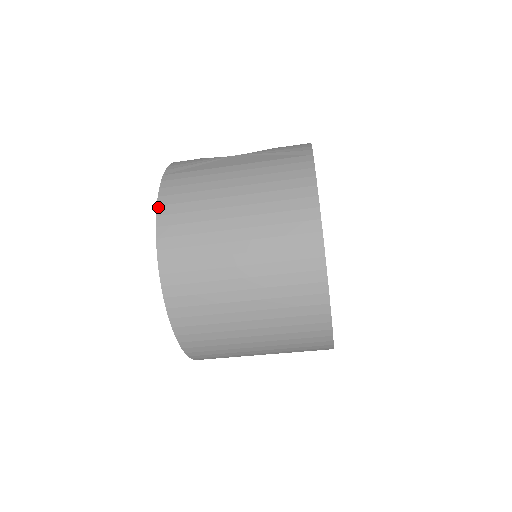
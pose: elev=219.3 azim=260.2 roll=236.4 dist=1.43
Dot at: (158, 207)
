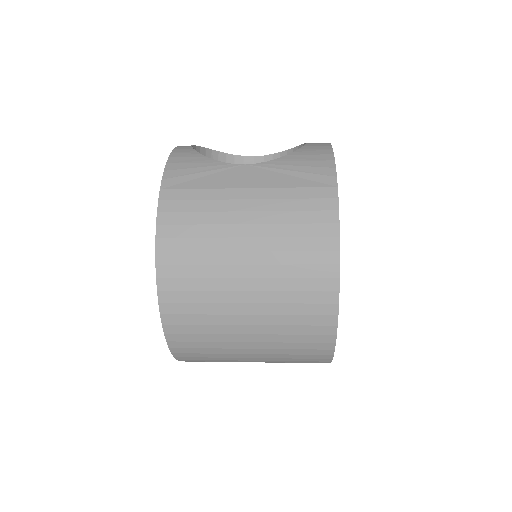
Dot at: (157, 240)
